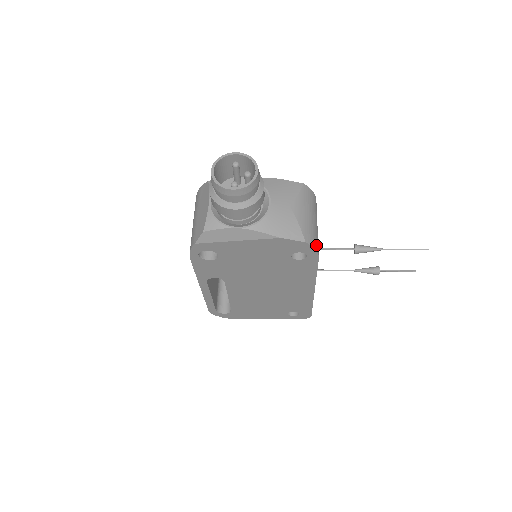
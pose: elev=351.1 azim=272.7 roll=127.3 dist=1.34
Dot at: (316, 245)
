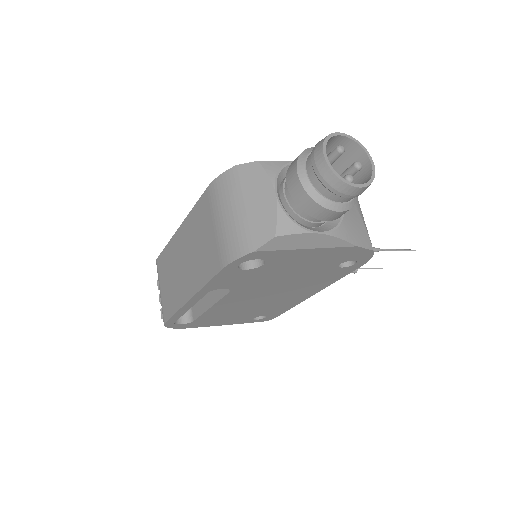
Dot at: occluded
